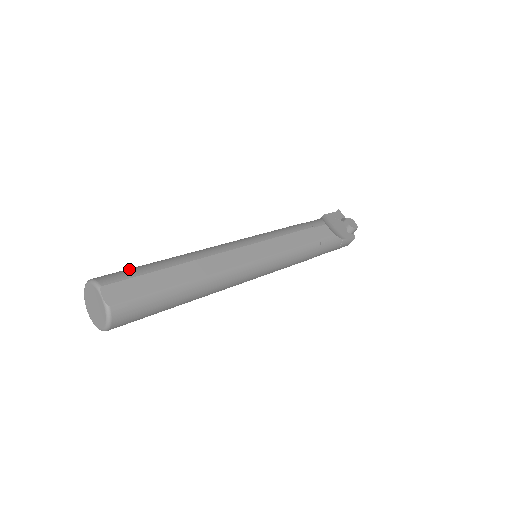
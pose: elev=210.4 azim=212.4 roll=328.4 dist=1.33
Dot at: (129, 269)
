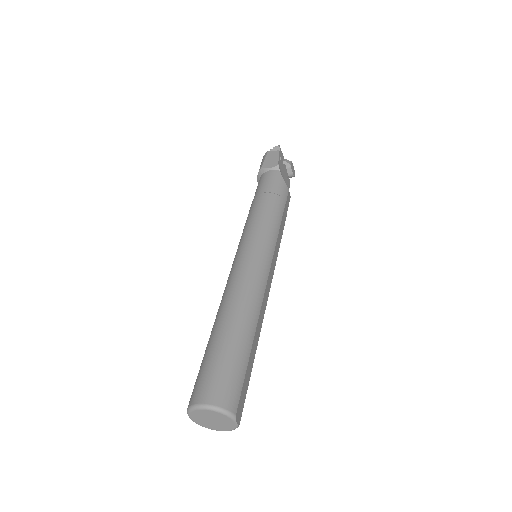
Dot at: (232, 371)
